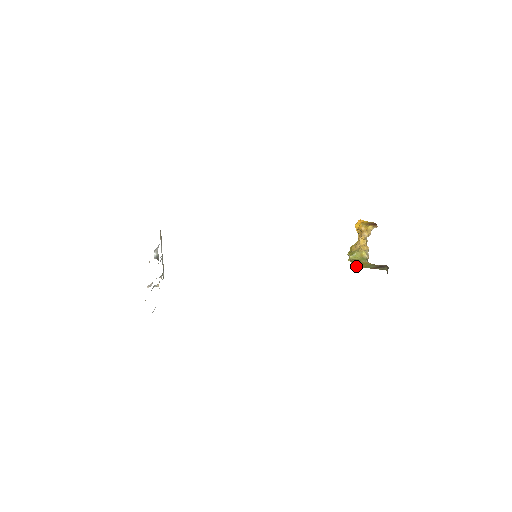
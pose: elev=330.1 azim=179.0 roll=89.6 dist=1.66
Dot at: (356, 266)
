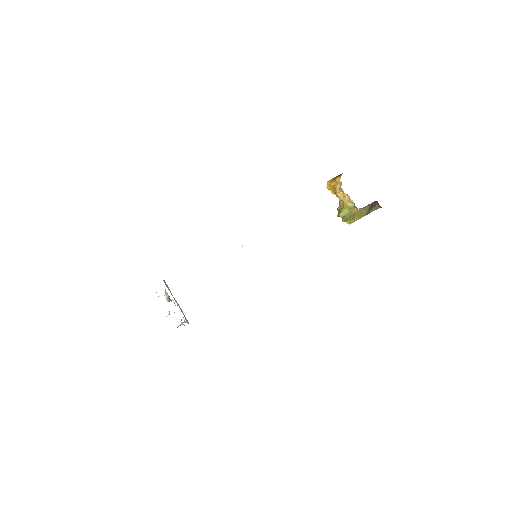
Dot at: (352, 221)
